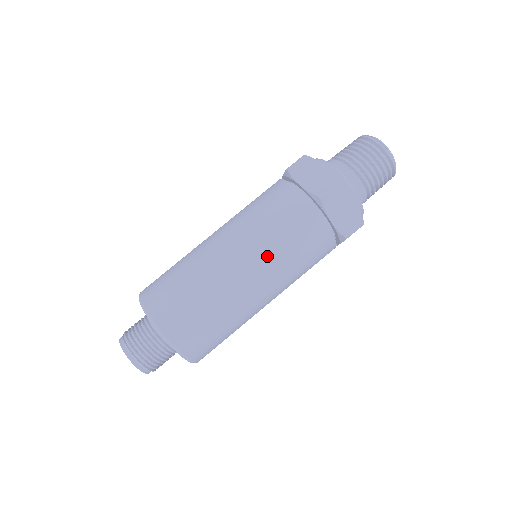
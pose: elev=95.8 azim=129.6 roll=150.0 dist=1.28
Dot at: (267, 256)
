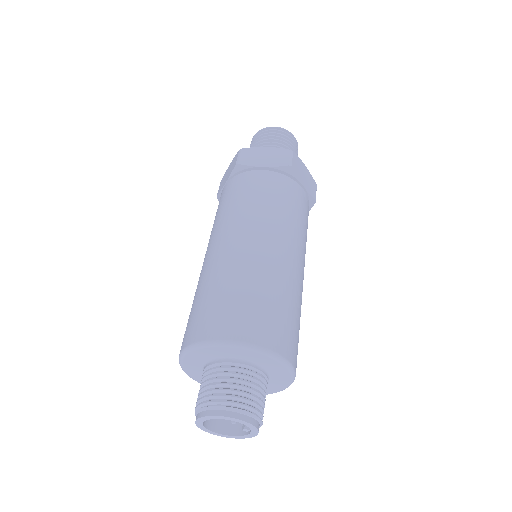
Dot at: (238, 219)
